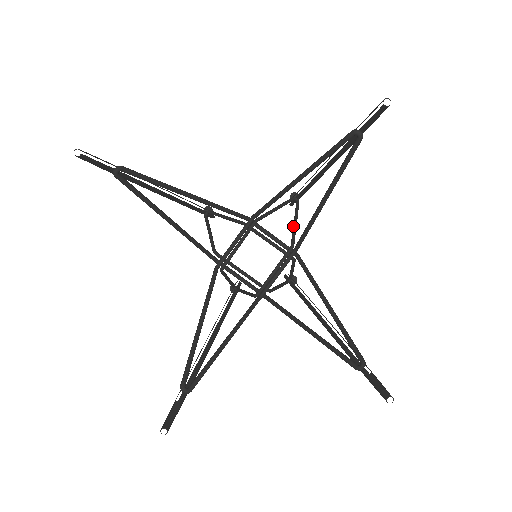
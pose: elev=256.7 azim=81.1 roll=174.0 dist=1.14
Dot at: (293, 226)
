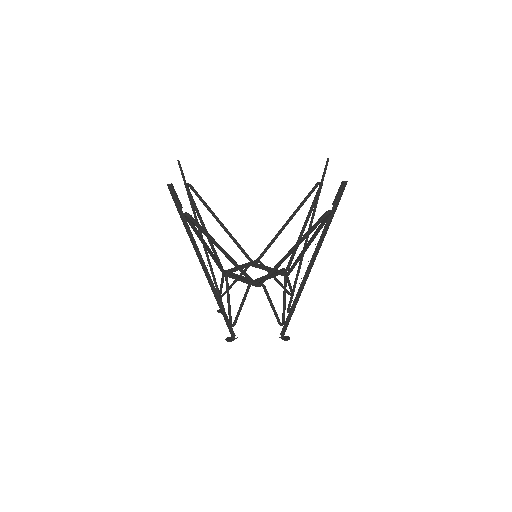
Dot at: (287, 279)
